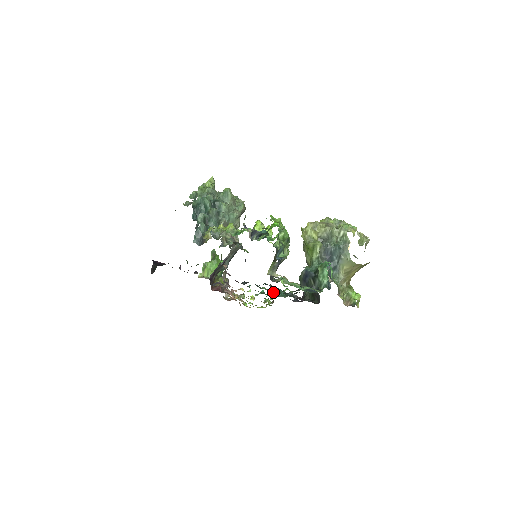
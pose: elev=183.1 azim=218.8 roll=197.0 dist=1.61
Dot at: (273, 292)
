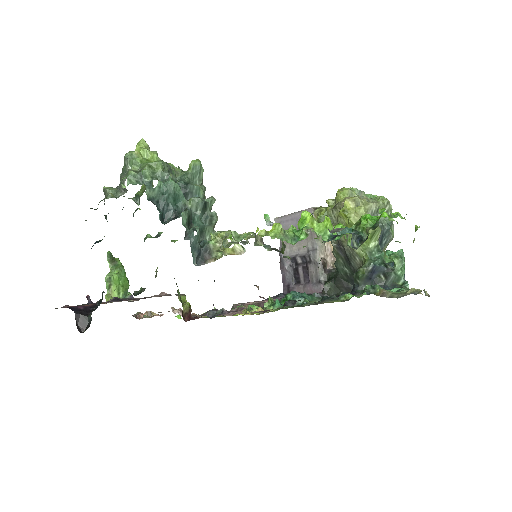
Dot at: (298, 299)
